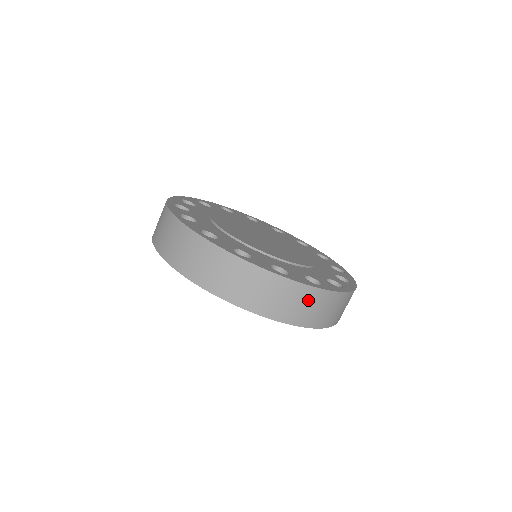
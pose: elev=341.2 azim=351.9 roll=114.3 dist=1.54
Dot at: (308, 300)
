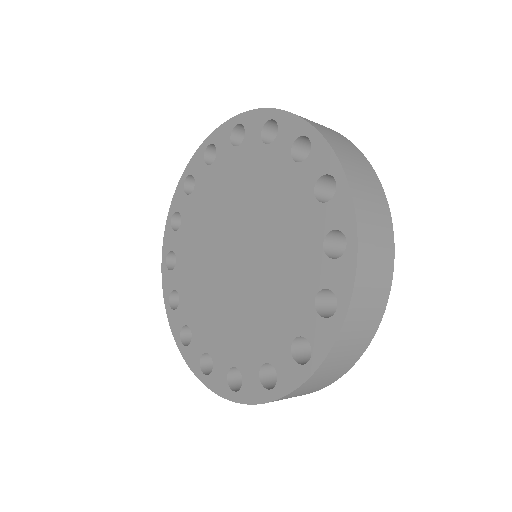
Dot at: (381, 229)
